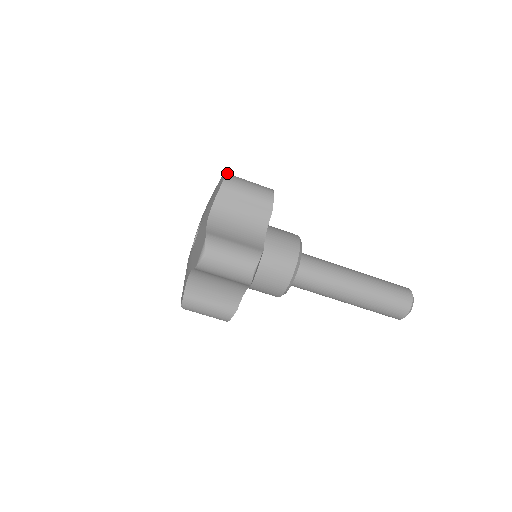
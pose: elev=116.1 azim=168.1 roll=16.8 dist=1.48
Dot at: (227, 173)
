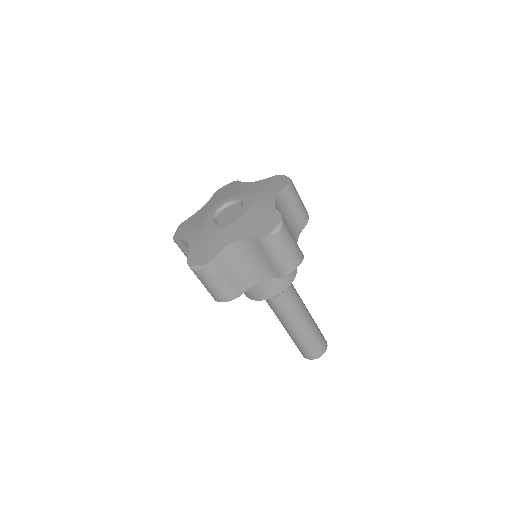
Dot at: (282, 226)
